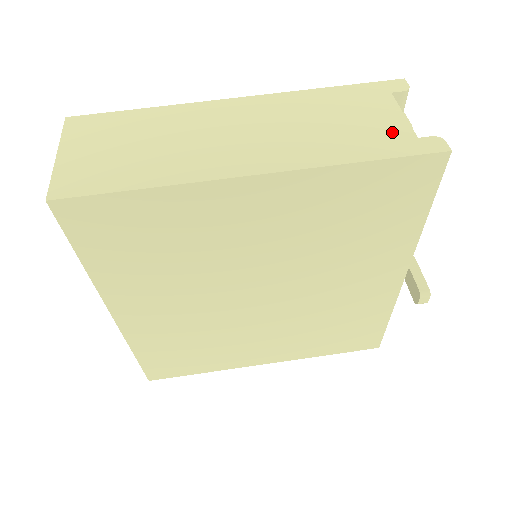
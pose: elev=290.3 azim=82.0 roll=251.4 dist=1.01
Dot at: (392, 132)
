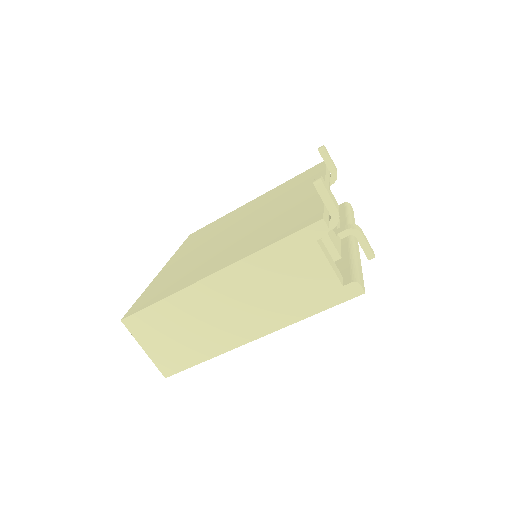
Dot at: (325, 285)
